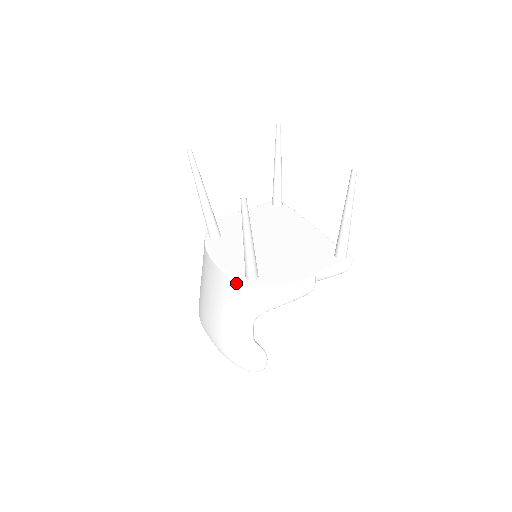
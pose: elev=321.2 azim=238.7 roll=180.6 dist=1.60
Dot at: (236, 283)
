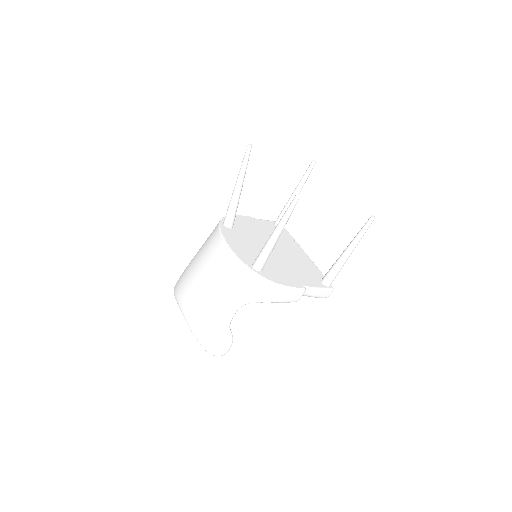
Dot at: (242, 267)
